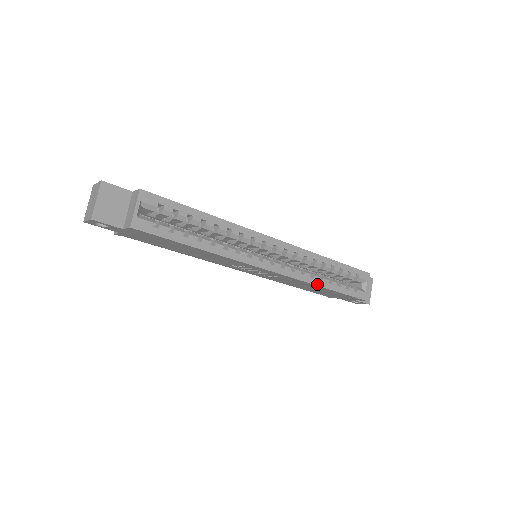
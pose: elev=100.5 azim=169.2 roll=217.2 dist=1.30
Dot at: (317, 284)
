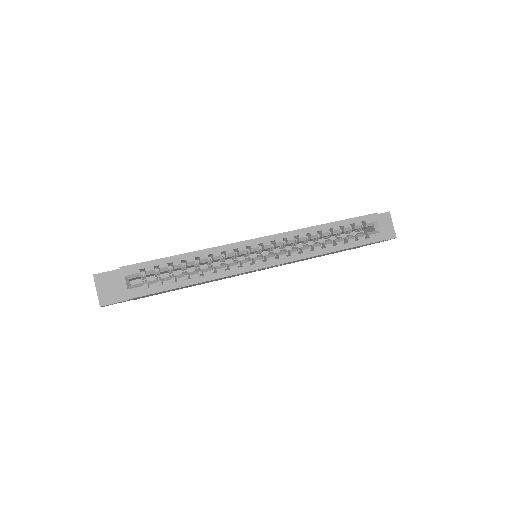
Dot at: (321, 253)
